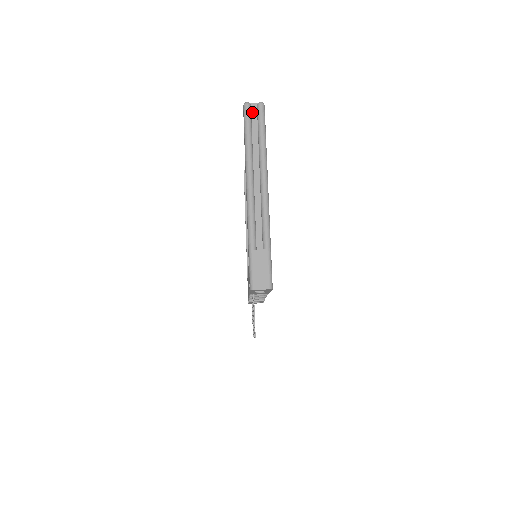
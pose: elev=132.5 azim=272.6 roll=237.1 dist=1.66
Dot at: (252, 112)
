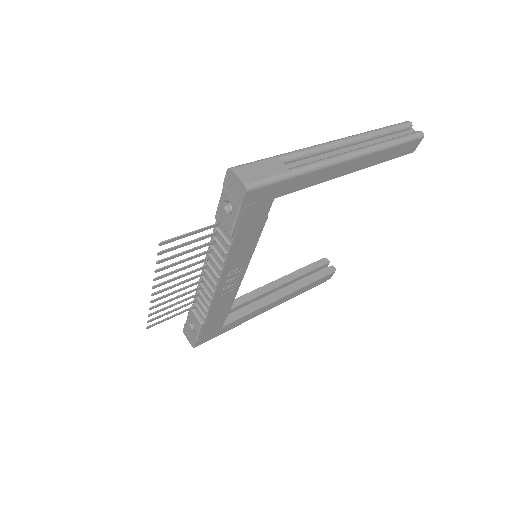
Dot at: (407, 131)
